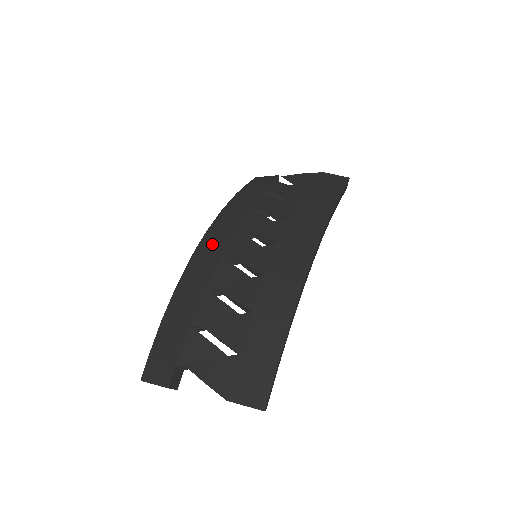
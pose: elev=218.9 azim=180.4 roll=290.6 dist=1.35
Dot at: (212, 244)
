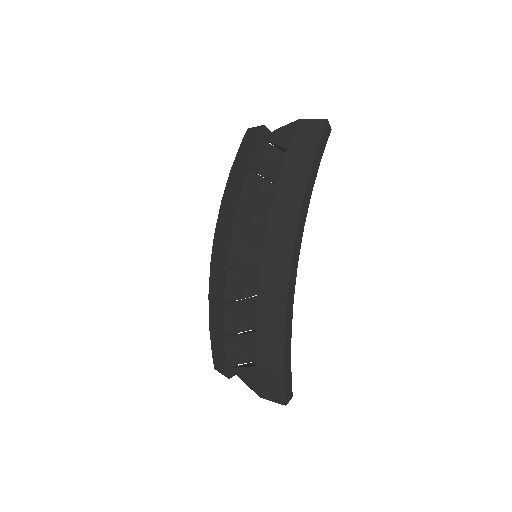
Dot at: (220, 252)
